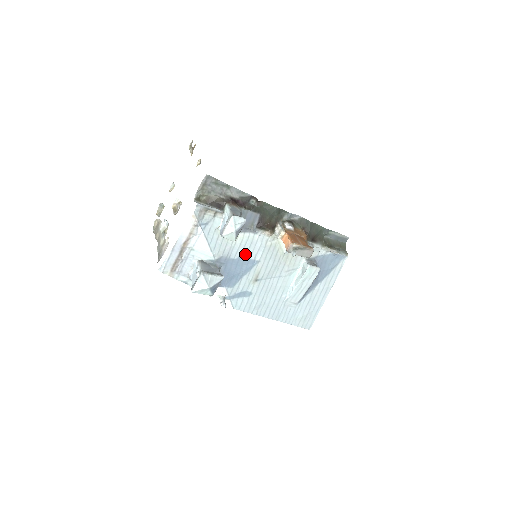
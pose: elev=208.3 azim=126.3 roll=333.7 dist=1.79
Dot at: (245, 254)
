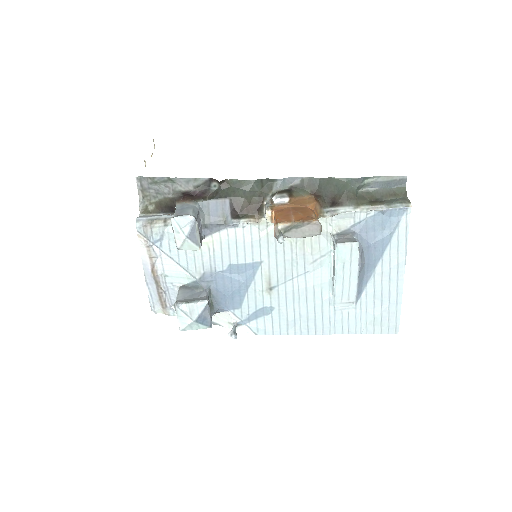
Dot at: (236, 259)
